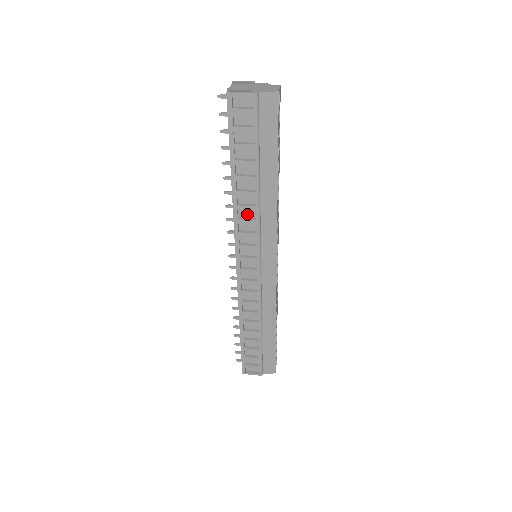
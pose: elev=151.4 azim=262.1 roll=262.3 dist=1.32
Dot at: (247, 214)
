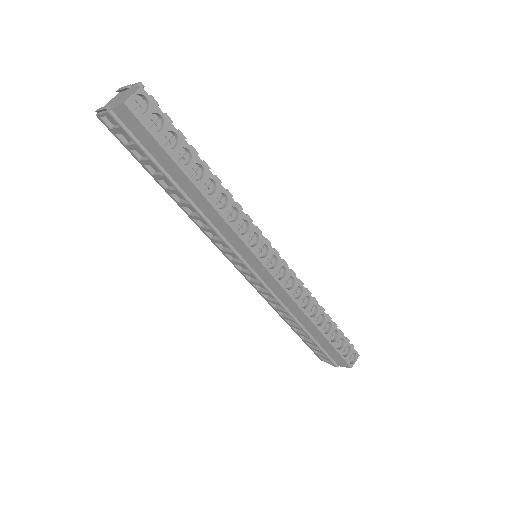
Dot at: occluded
